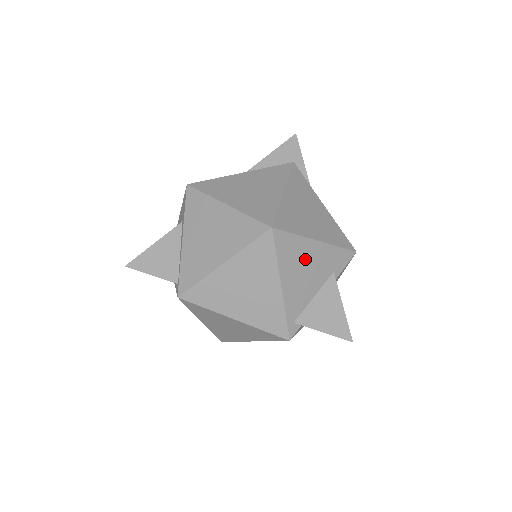
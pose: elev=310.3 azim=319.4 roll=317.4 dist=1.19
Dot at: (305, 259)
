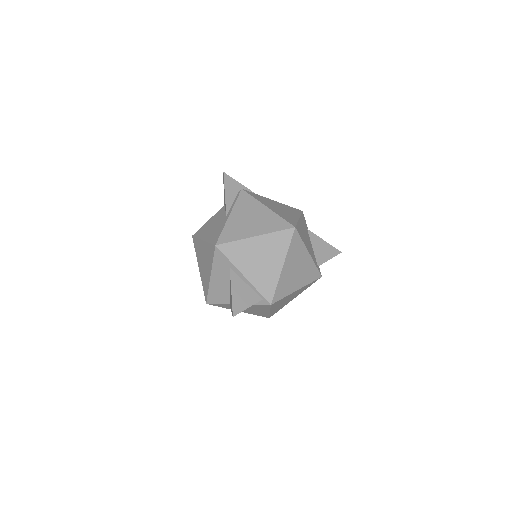
Dot at: (303, 232)
